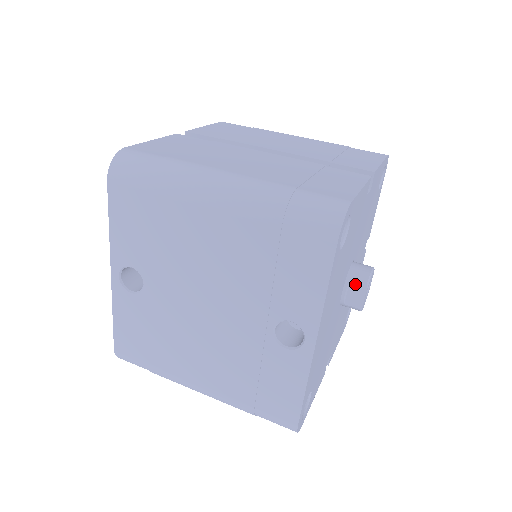
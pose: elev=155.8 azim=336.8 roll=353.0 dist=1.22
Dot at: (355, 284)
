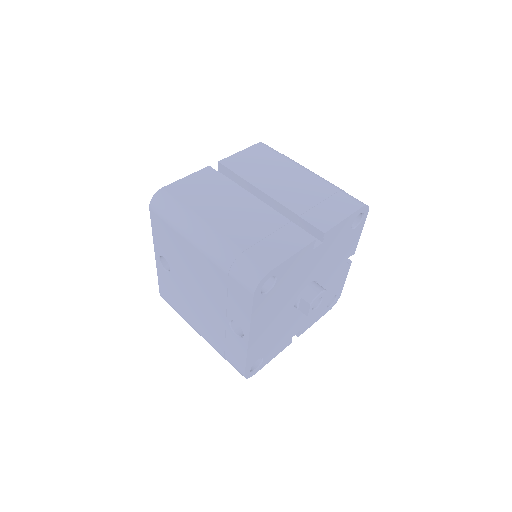
Dot at: (304, 300)
